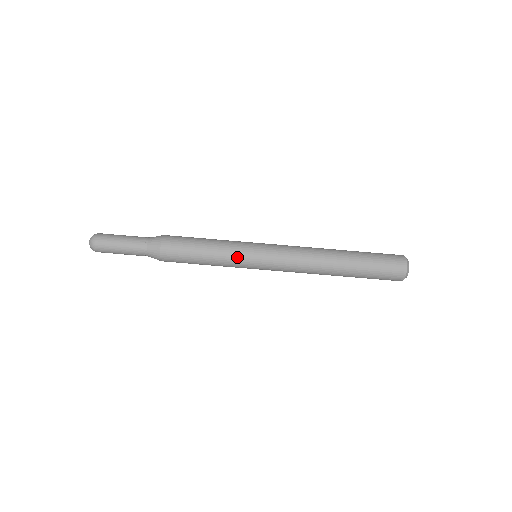
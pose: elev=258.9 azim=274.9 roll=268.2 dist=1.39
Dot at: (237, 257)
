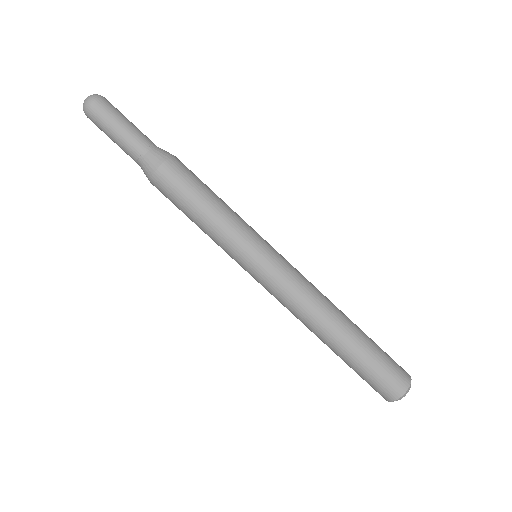
Dot at: (229, 249)
